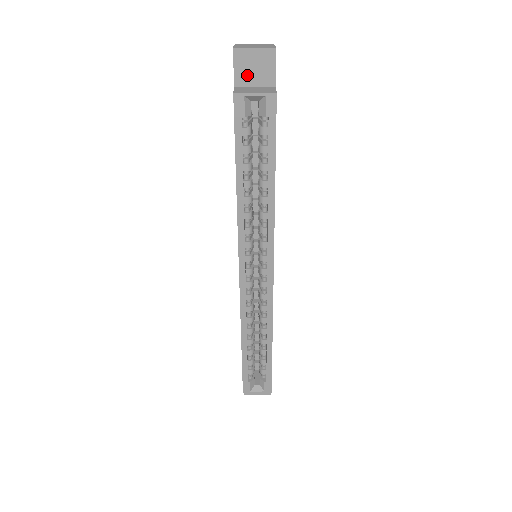
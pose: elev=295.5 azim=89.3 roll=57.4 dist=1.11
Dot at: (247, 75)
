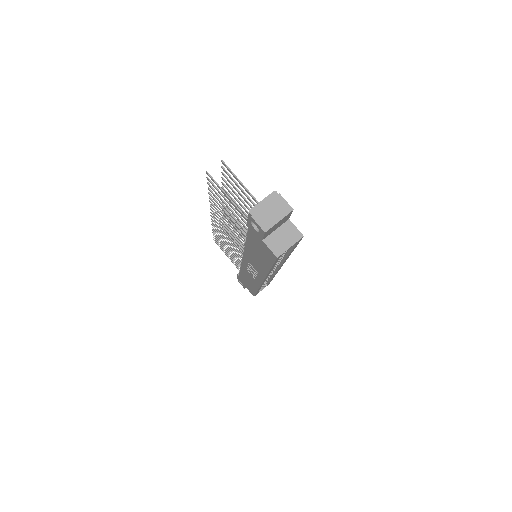
Dot at: (272, 231)
